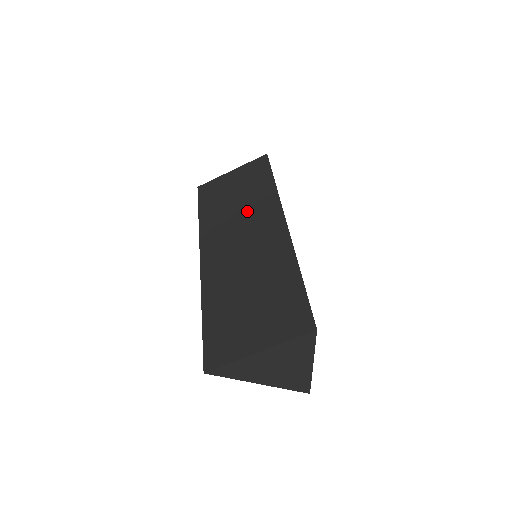
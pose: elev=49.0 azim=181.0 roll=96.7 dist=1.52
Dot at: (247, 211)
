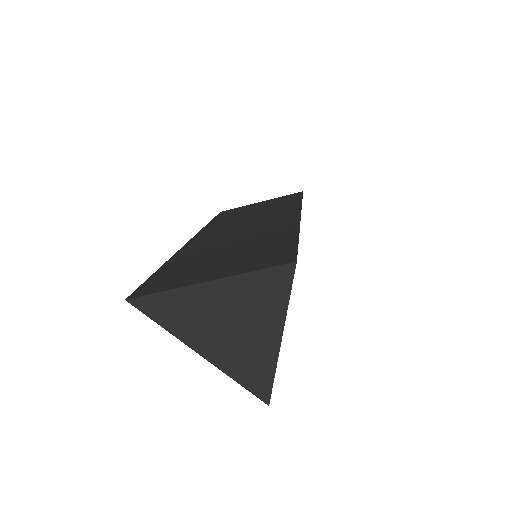
Dot at: (261, 214)
